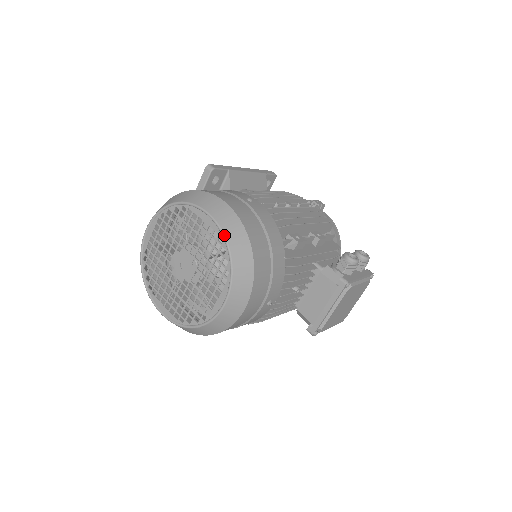
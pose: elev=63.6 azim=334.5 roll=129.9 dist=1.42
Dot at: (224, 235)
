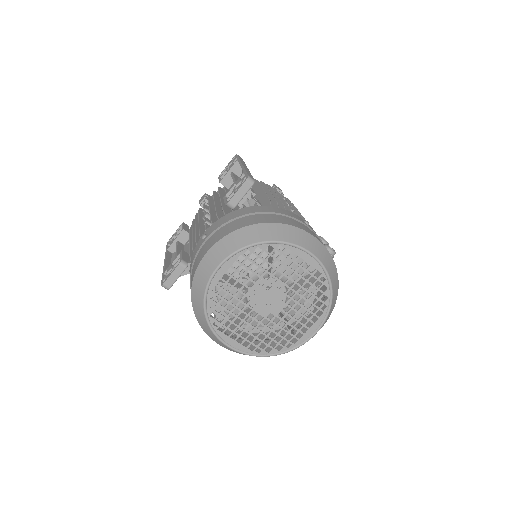
Dot at: (329, 275)
